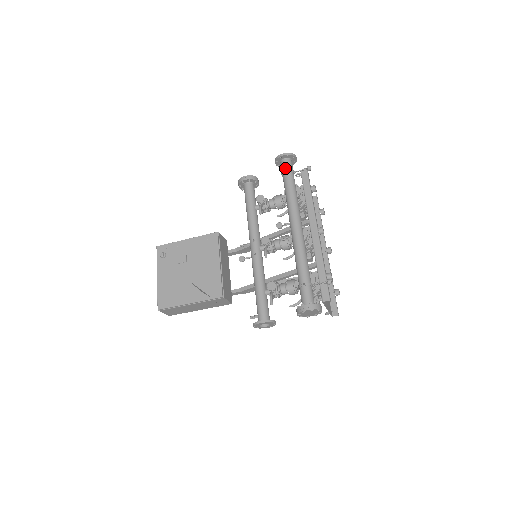
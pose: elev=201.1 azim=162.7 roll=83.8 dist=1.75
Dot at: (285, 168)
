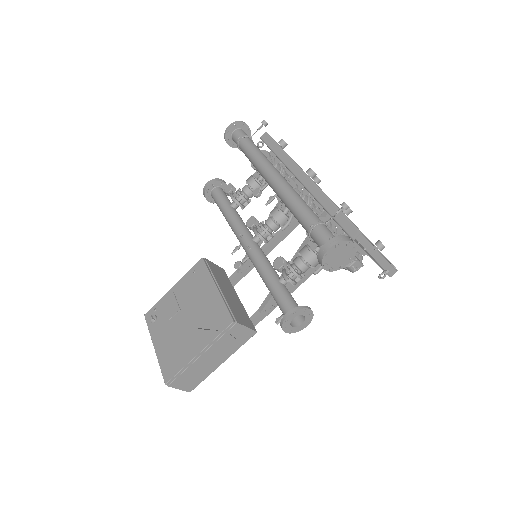
Dot at: (238, 138)
